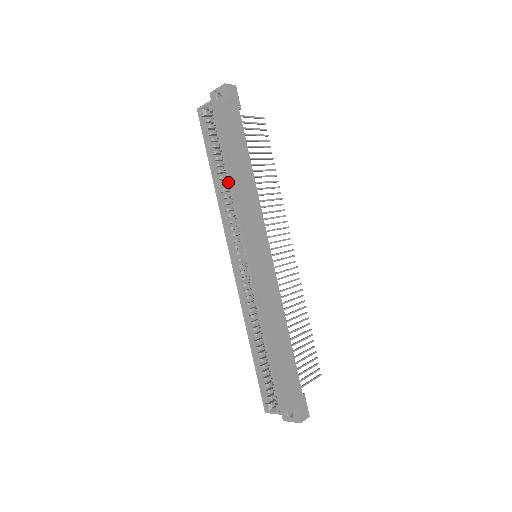
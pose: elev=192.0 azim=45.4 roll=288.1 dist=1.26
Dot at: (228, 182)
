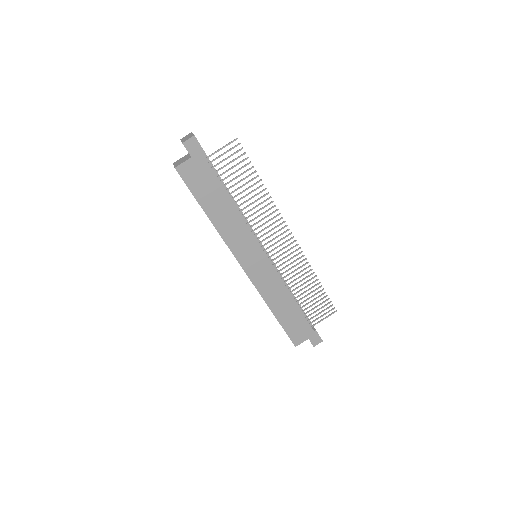
Dot at: (212, 220)
